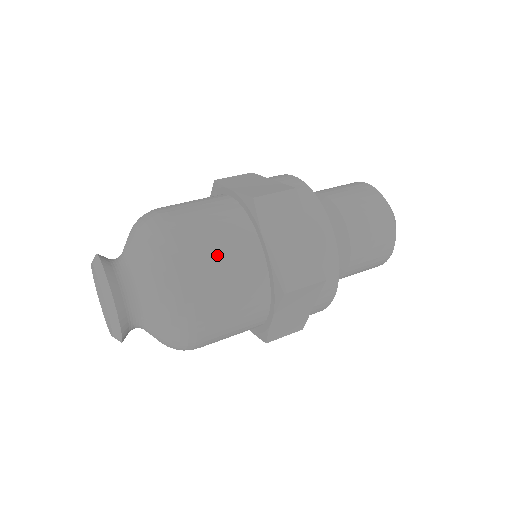
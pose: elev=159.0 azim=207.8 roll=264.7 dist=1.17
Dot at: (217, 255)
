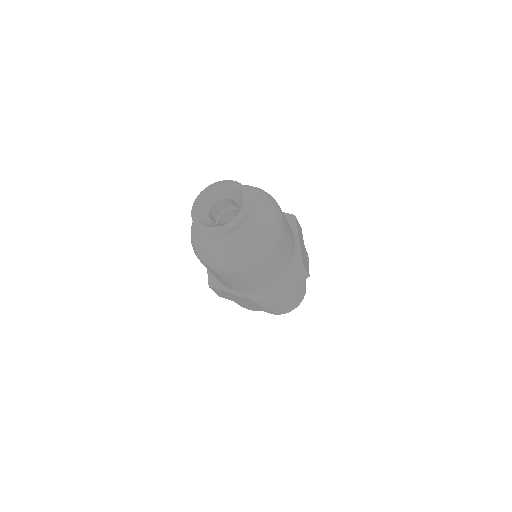
Dot at: (287, 223)
